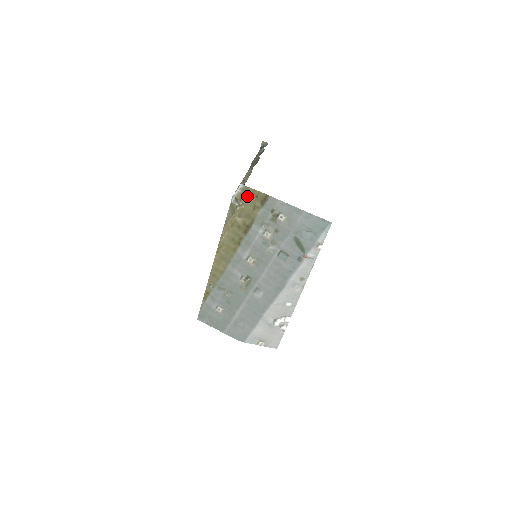
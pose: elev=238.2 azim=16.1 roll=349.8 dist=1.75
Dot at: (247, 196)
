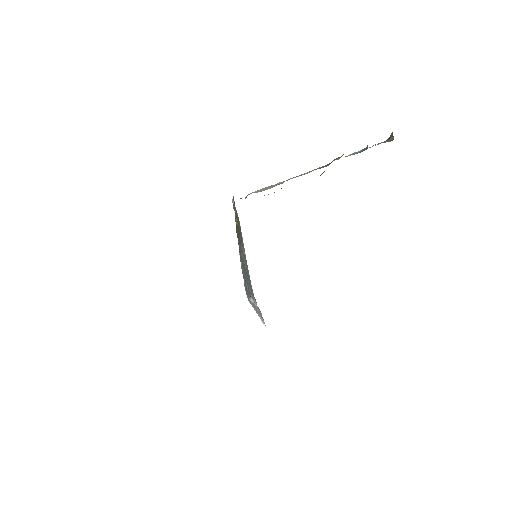
Dot at: occluded
